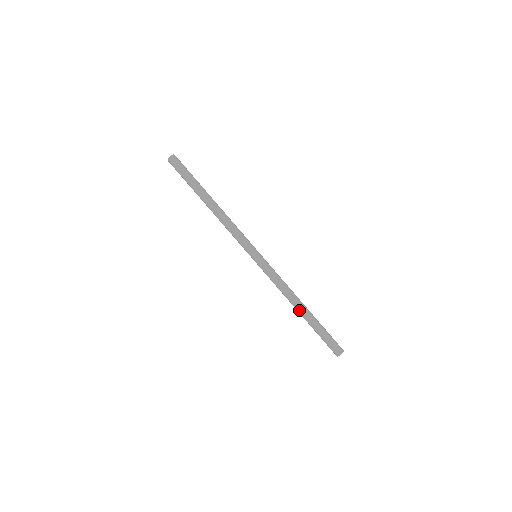
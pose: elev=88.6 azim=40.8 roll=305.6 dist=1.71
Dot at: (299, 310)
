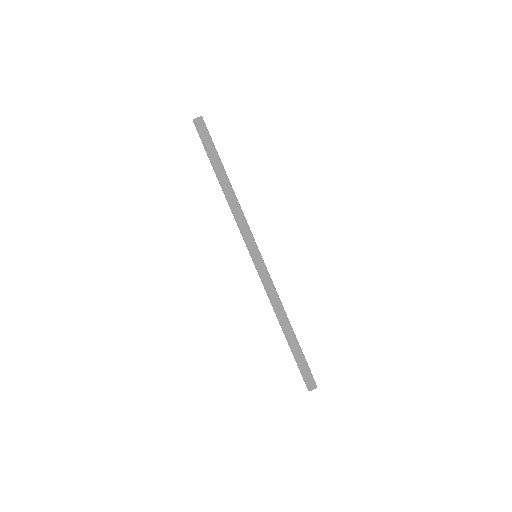
Dot at: (284, 329)
